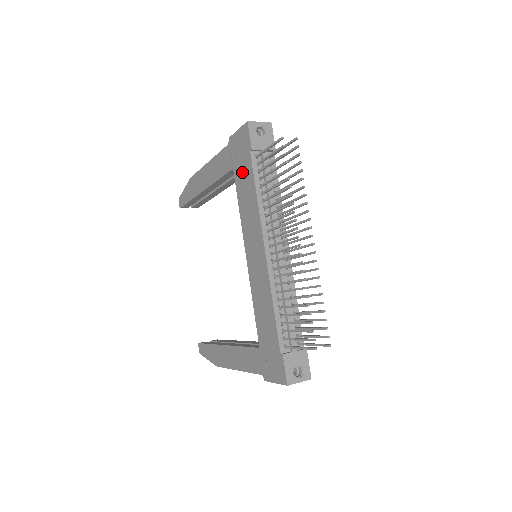
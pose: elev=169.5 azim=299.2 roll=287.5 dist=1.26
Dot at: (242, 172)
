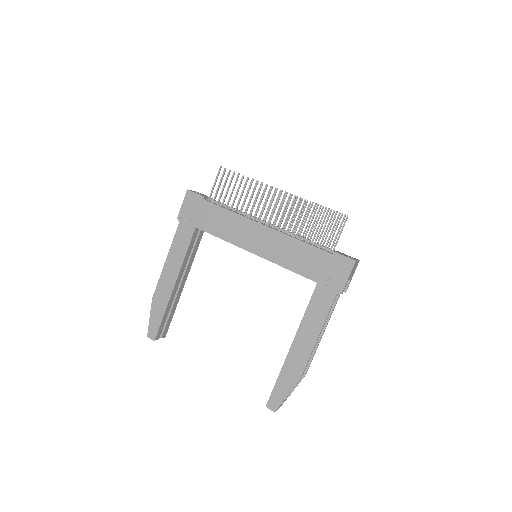
Dot at: (206, 217)
